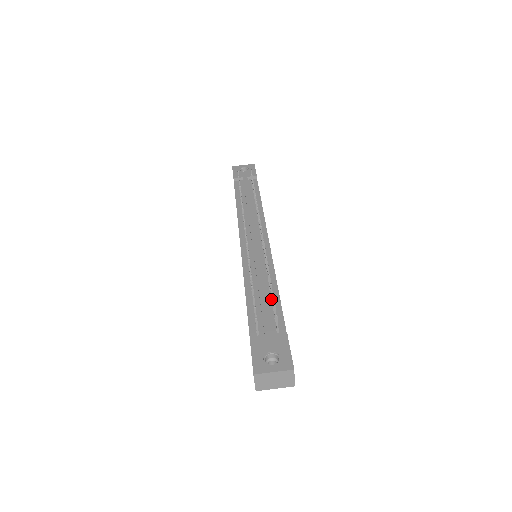
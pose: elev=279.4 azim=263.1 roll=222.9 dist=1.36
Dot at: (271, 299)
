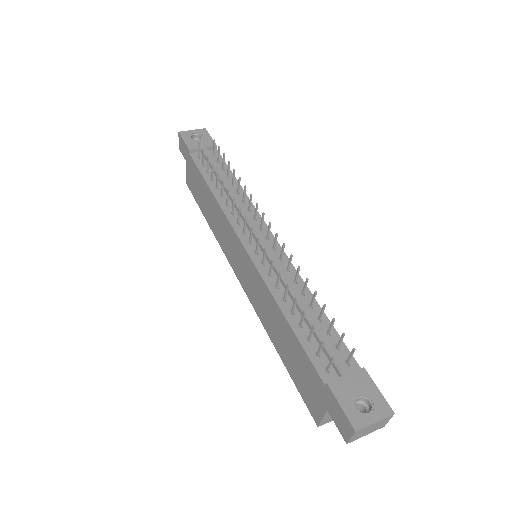
Dot at: (318, 320)
